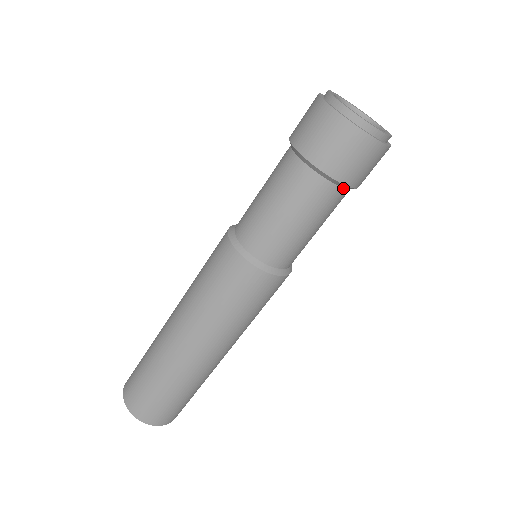
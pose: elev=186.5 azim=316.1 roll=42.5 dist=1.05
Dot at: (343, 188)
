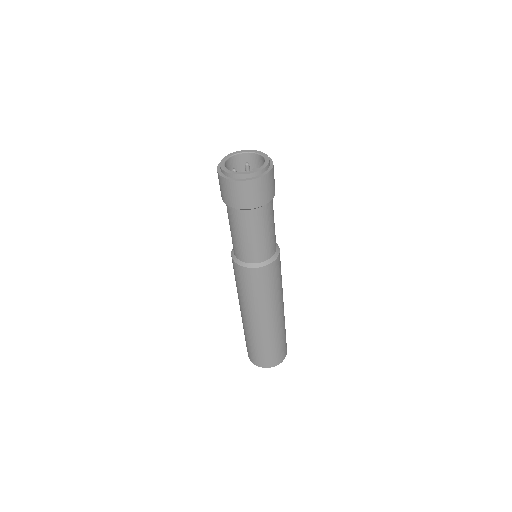
Dot at: (264, 205)
